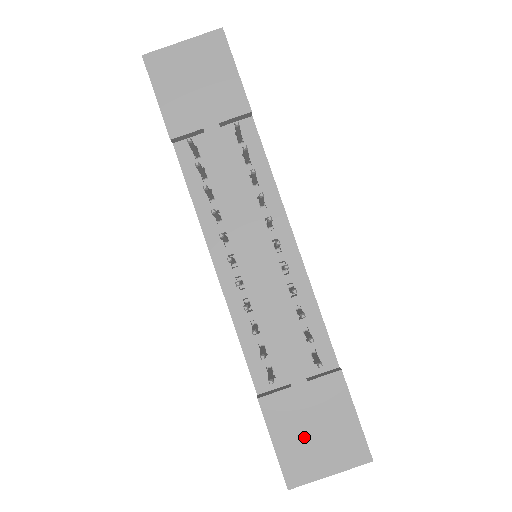
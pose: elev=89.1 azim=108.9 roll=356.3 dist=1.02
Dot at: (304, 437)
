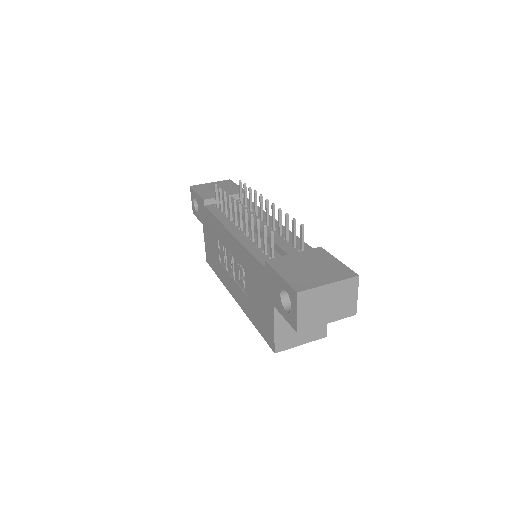
Dot at: (303, 271)
